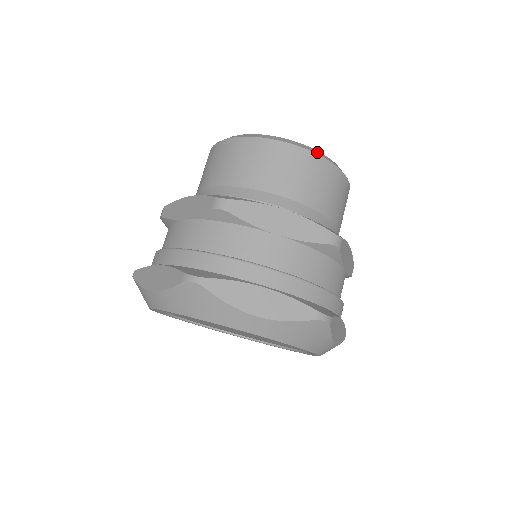
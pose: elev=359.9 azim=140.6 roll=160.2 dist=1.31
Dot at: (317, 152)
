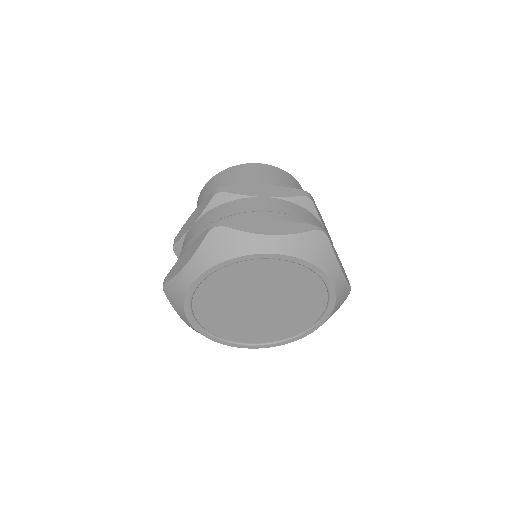
Dot at: occluded
